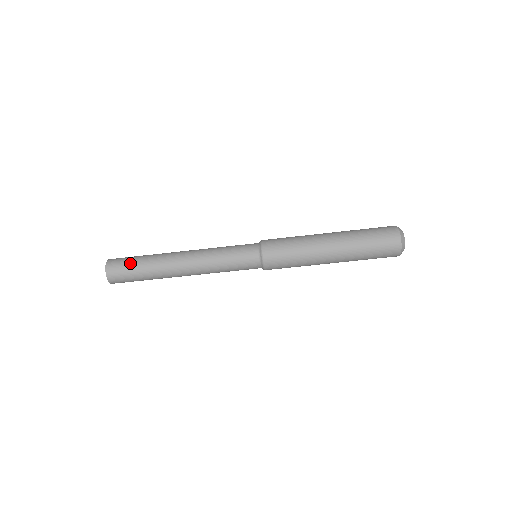
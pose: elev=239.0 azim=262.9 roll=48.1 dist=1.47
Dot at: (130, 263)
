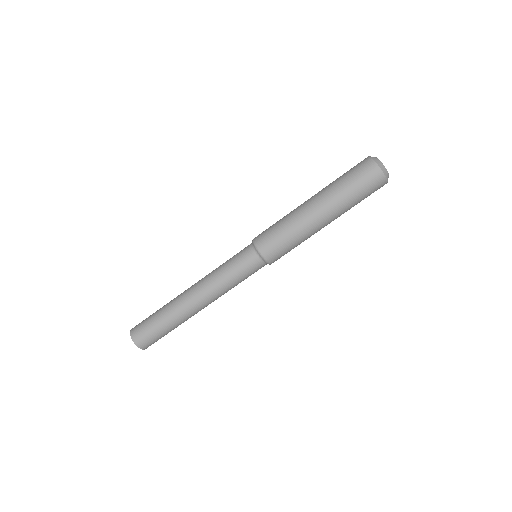
Dot at: (150, 315)
